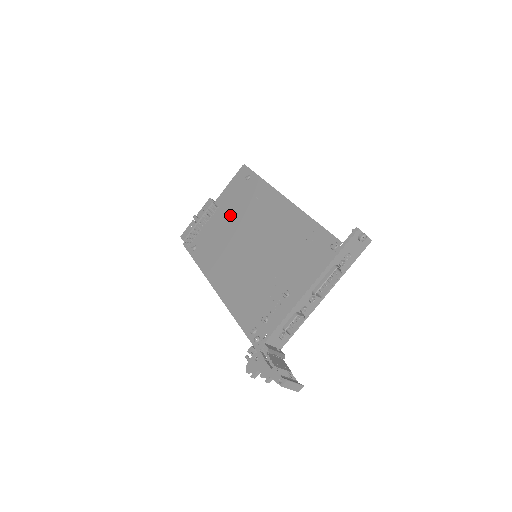
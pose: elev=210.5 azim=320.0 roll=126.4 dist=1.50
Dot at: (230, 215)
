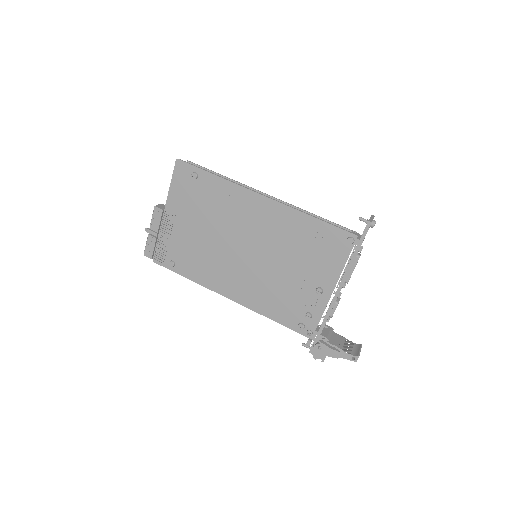
Dot at: (199, 223)
